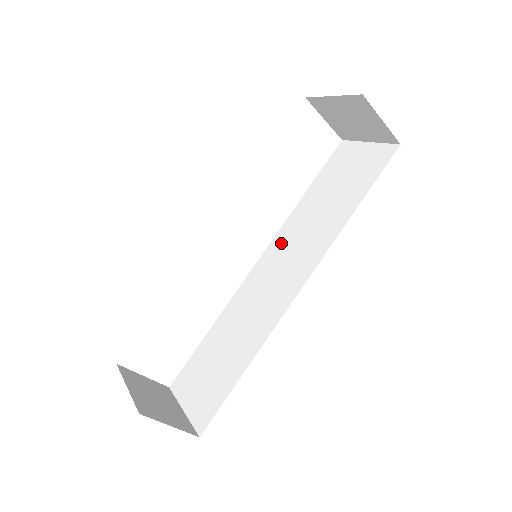
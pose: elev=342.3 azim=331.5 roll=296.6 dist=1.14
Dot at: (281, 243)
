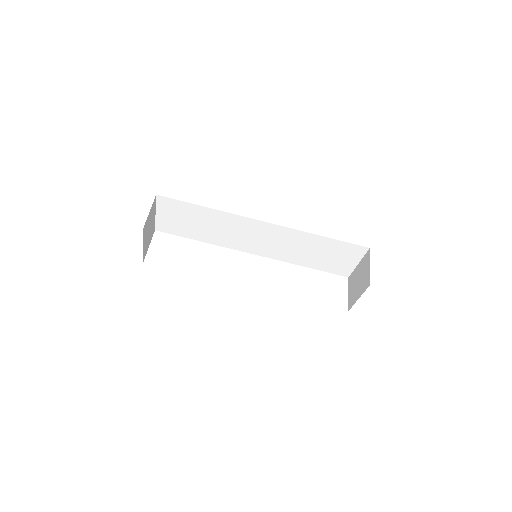
Dot at: occluded
